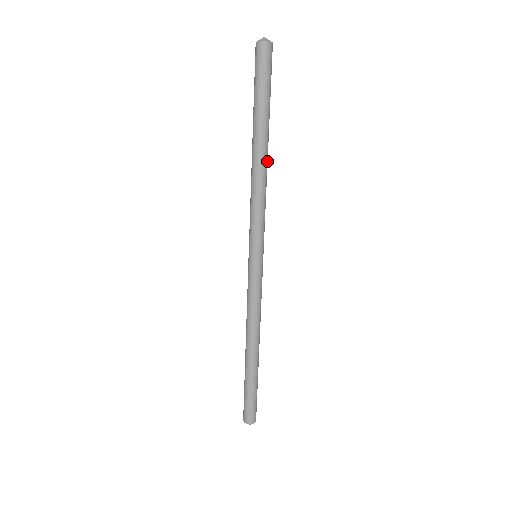
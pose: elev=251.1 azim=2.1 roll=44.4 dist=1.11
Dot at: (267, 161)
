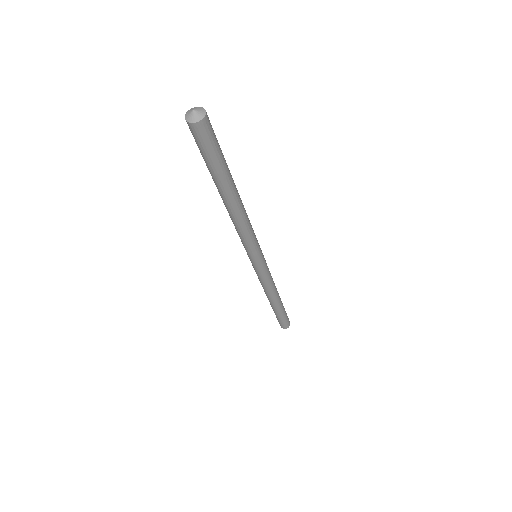
Dot at: (237, 208)
